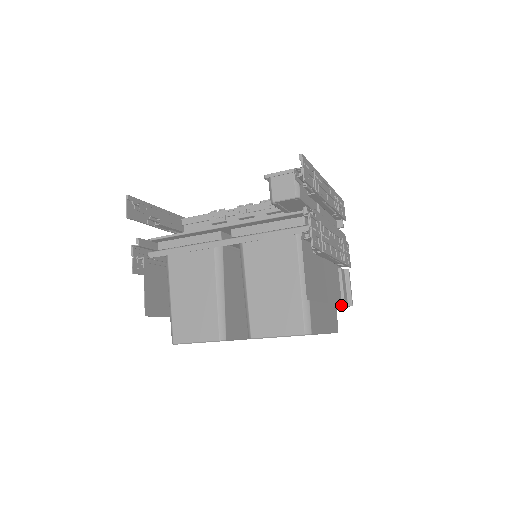
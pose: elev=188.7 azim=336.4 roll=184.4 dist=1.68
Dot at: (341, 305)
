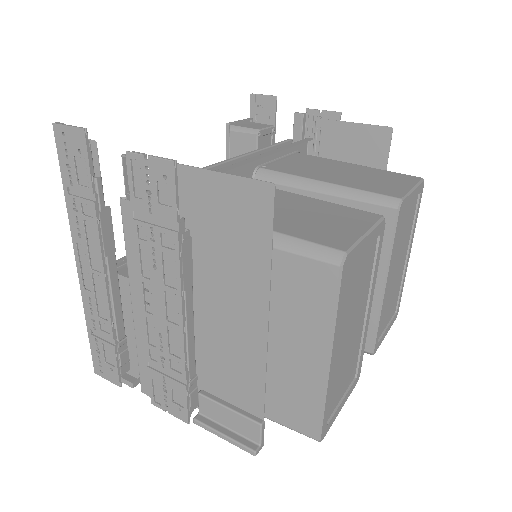
Dot at: occluded
